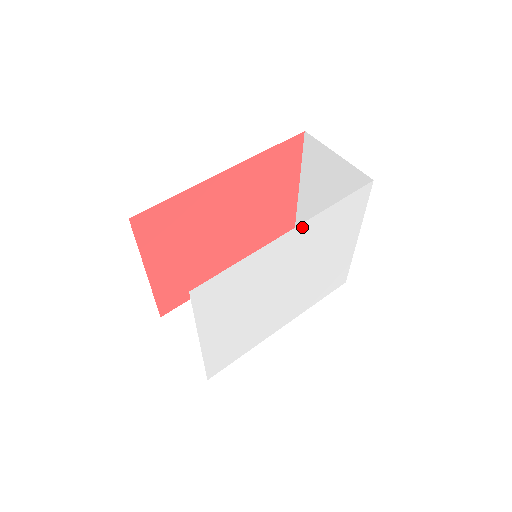
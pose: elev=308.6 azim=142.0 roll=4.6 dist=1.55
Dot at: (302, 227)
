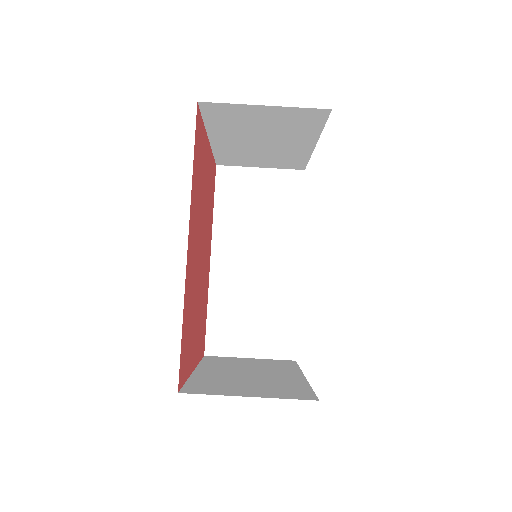
Dot at: occluded
